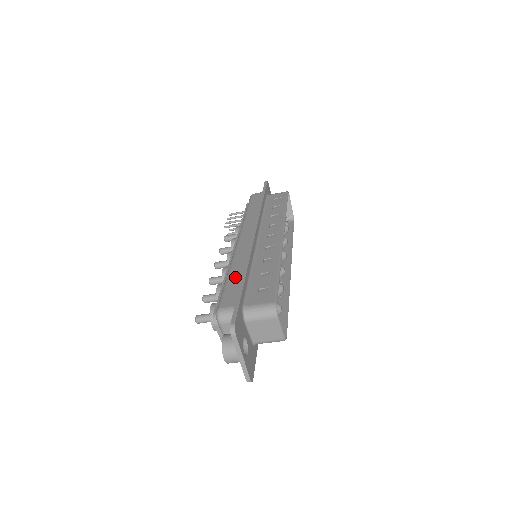
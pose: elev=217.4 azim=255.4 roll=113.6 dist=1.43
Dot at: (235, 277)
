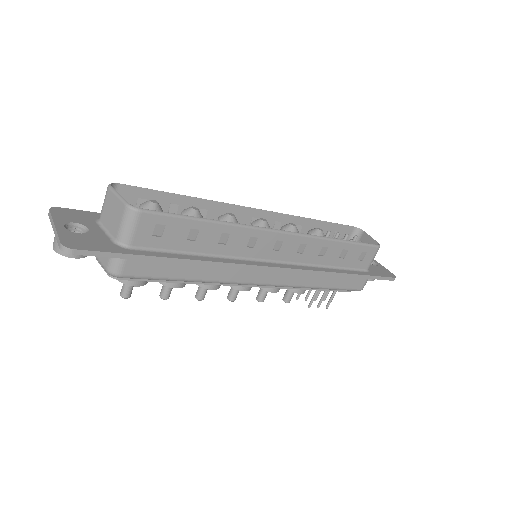
Dot at: occluded
